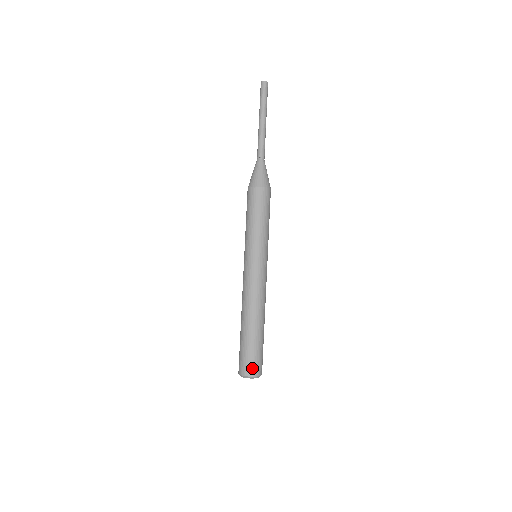
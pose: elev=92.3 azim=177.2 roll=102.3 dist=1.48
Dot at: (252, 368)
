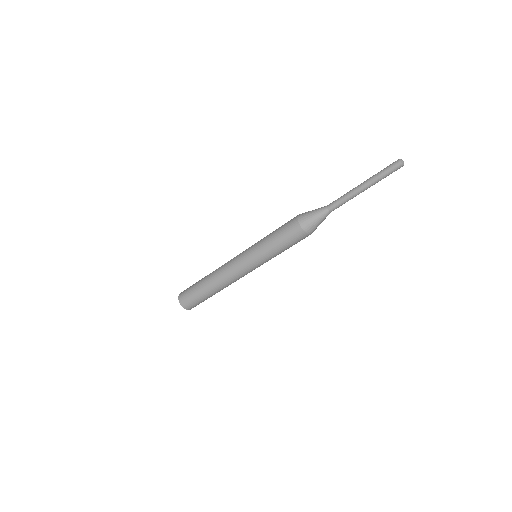
Dot at: (190, 307)
